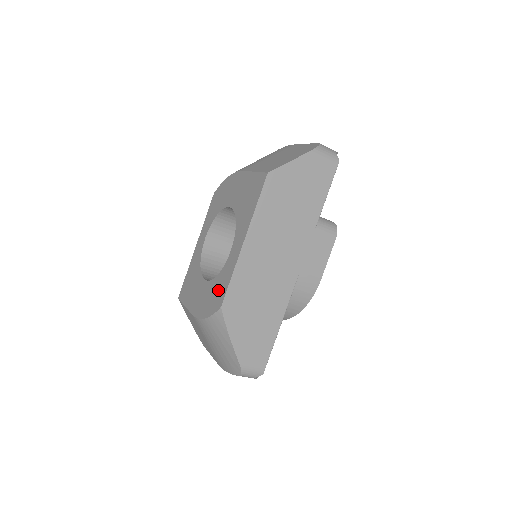
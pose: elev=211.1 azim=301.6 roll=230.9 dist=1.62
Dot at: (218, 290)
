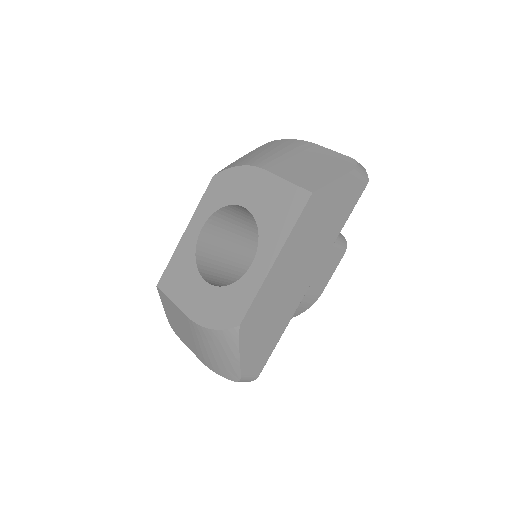
Dot at: (233, 304)
